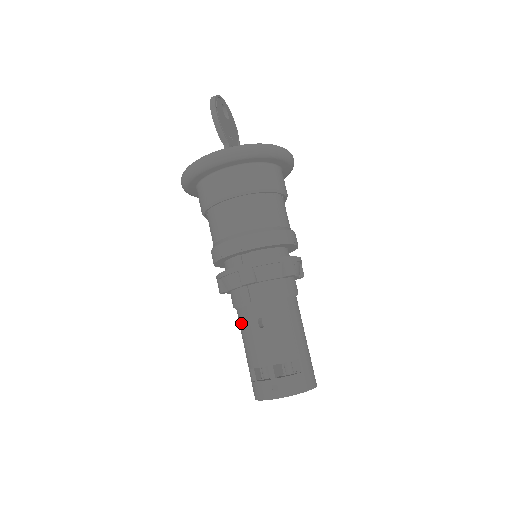
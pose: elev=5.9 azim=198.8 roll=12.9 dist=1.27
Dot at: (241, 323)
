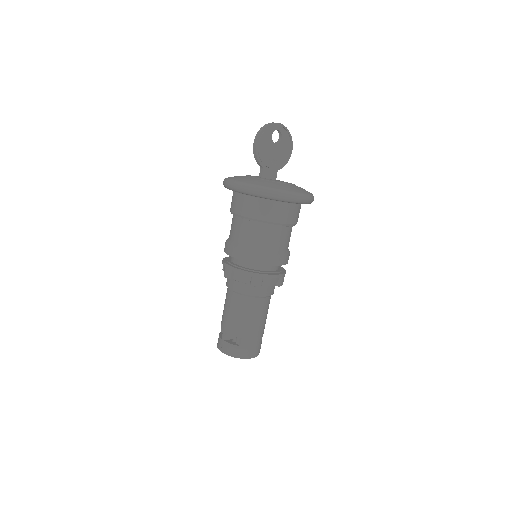
Dot at: occluded
